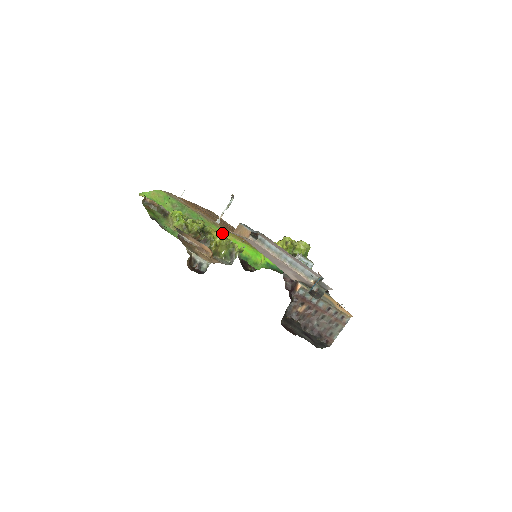
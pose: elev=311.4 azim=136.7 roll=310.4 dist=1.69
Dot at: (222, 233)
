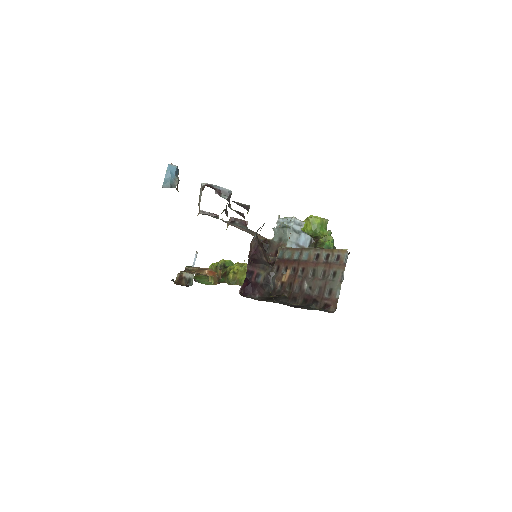
Dot at: occluded
